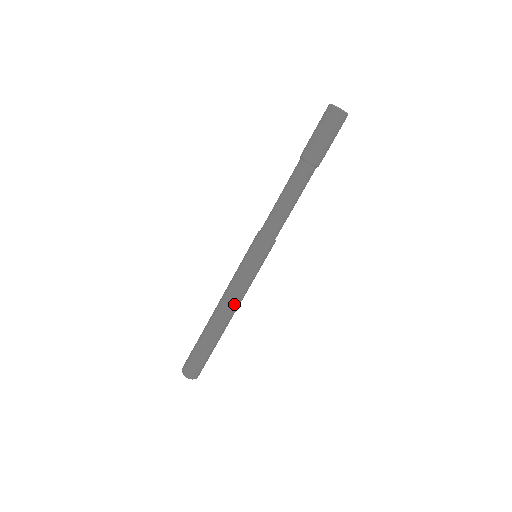
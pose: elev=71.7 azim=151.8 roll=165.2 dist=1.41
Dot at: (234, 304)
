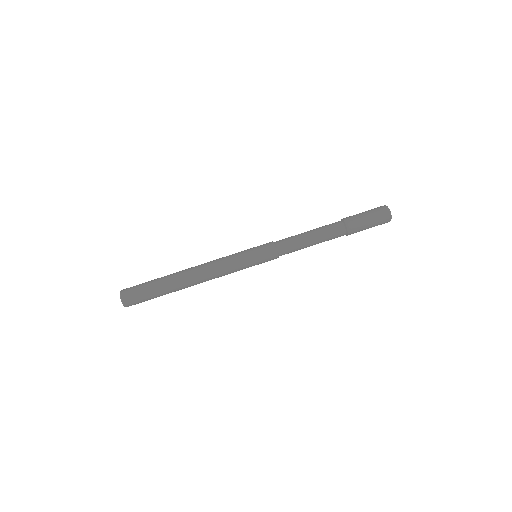
Dot at: (211, 273)
